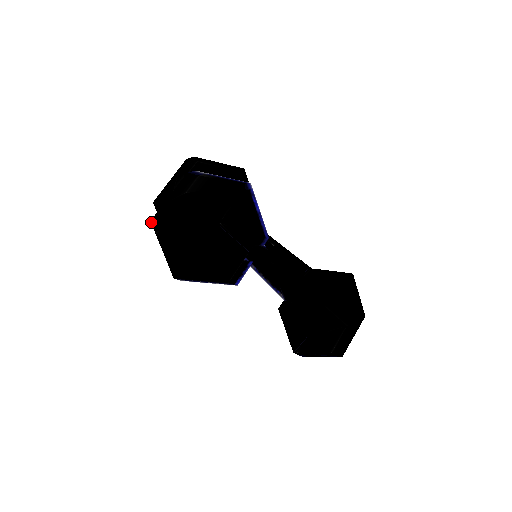
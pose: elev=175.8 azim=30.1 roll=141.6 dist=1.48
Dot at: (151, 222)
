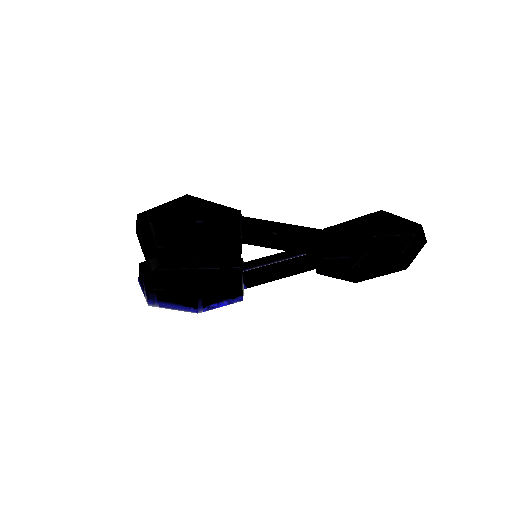
Dot at: (150, 289)
